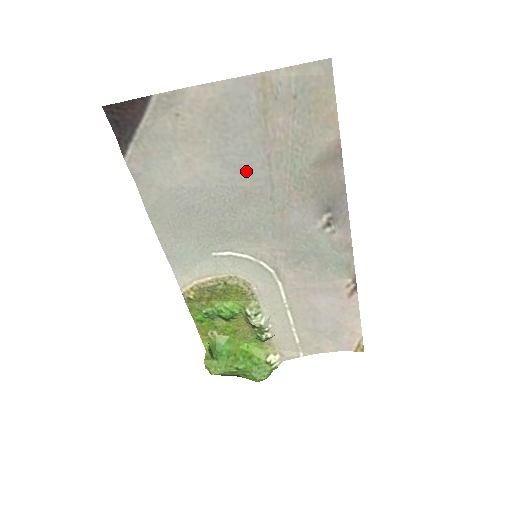
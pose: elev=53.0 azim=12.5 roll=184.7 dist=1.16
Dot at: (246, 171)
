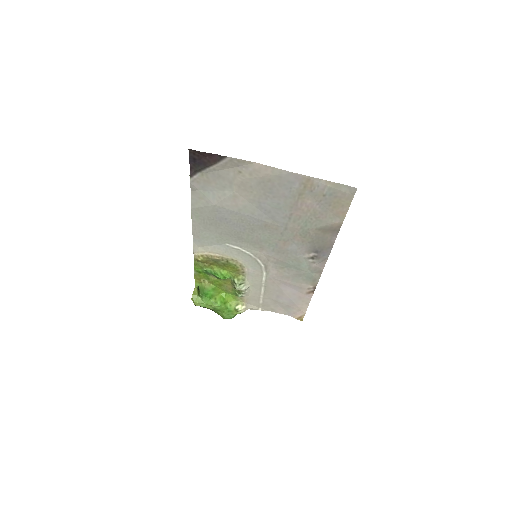
Dot at: (272, 215)
